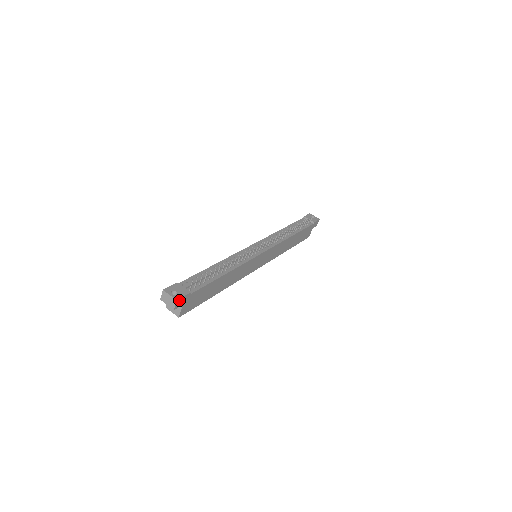
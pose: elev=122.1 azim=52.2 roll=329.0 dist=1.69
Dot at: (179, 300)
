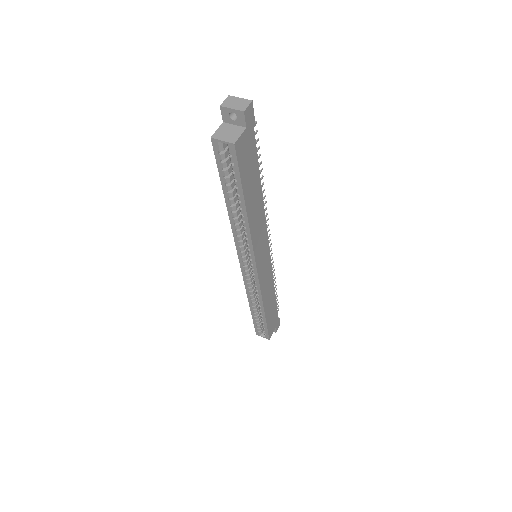
Dot at: (251, 108)
